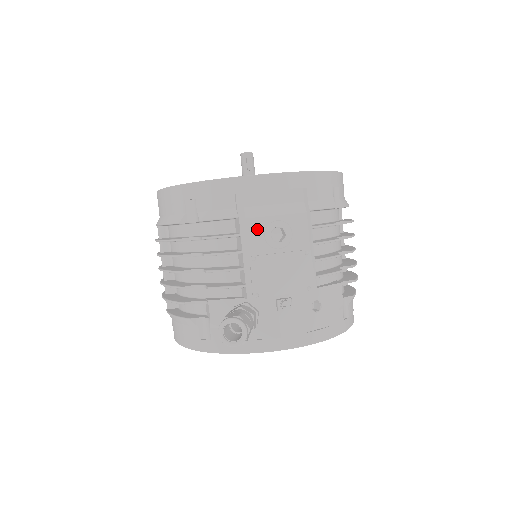
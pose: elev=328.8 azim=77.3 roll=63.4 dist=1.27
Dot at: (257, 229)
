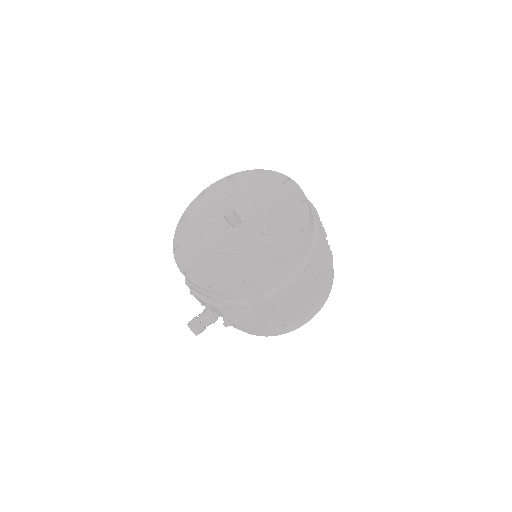
Dot at: (198, 299)
